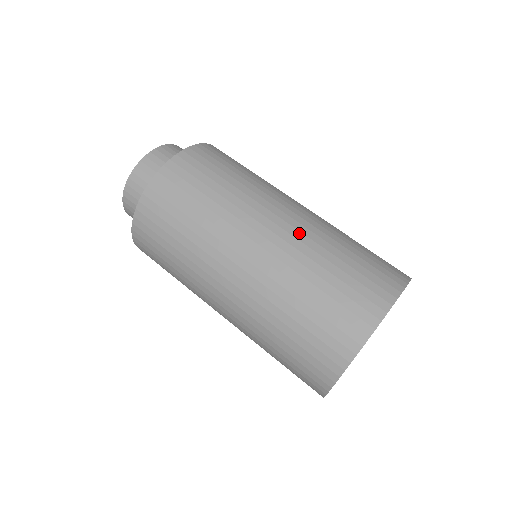
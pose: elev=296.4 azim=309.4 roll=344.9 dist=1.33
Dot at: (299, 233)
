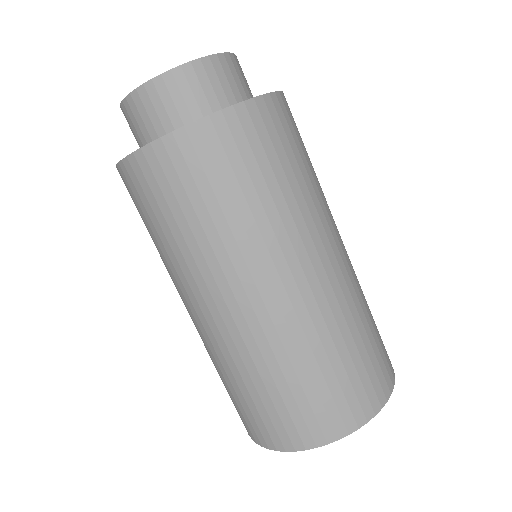
Dot at: (345, 283)
